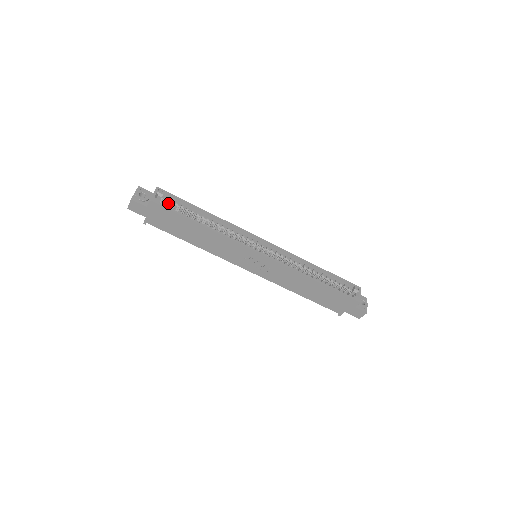
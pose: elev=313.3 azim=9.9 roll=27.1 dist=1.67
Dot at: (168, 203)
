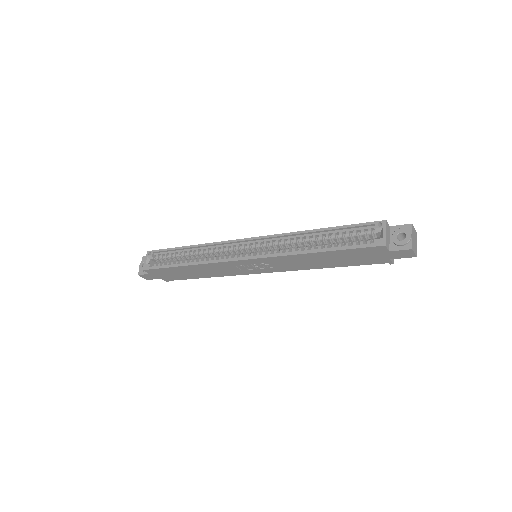
Dot at: (161, 259)
